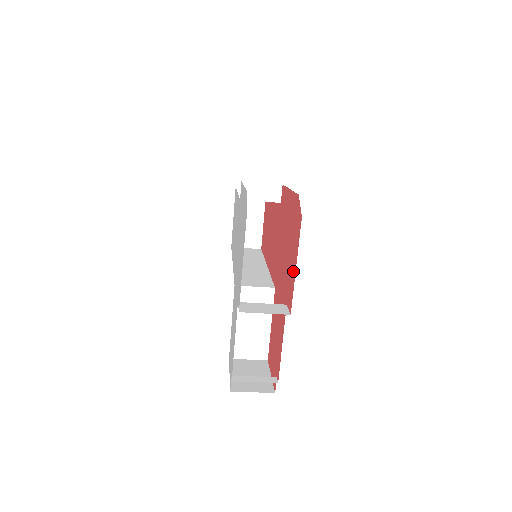
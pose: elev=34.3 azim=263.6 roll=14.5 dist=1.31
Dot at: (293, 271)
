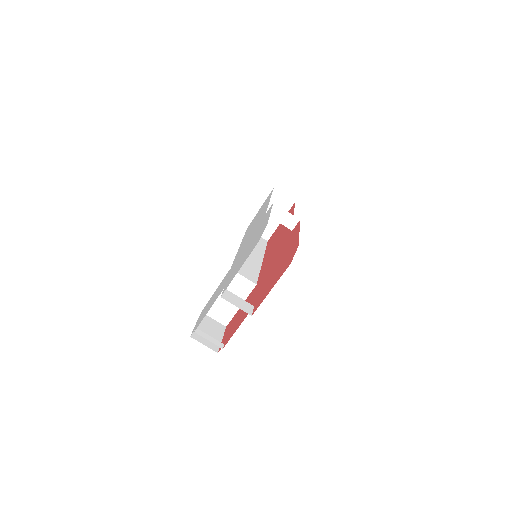
Dot at: (268, 290)
